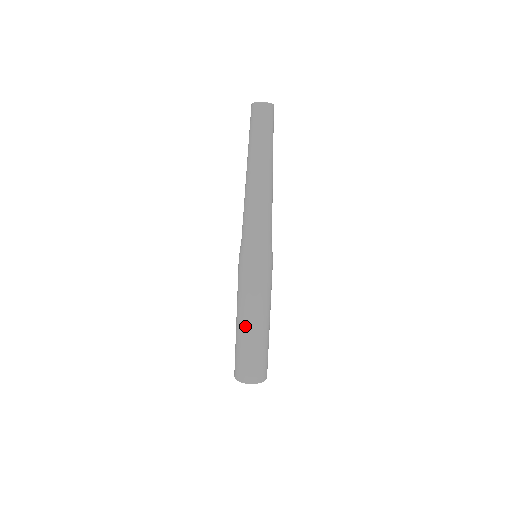
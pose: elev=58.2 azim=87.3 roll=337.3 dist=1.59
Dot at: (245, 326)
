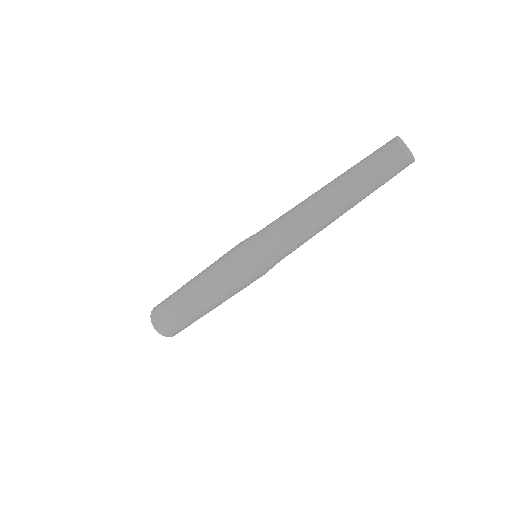
Dot at: (199, 306)
